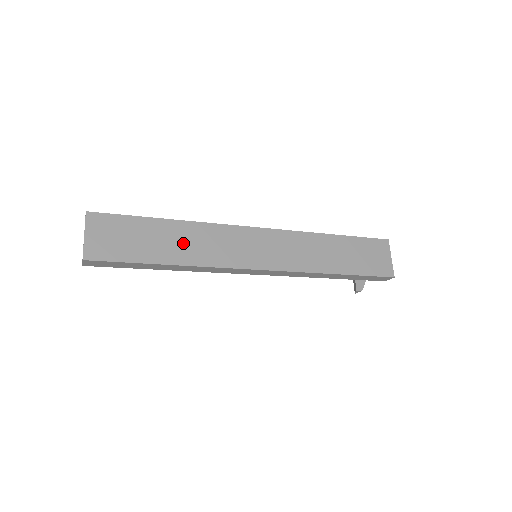
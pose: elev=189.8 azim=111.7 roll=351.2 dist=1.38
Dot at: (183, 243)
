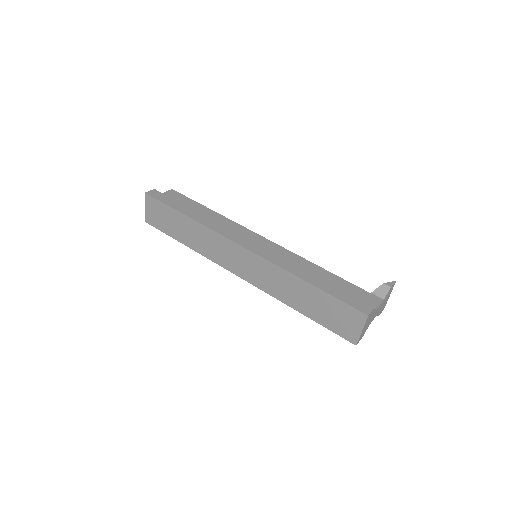
Dot at: (193, 235)
